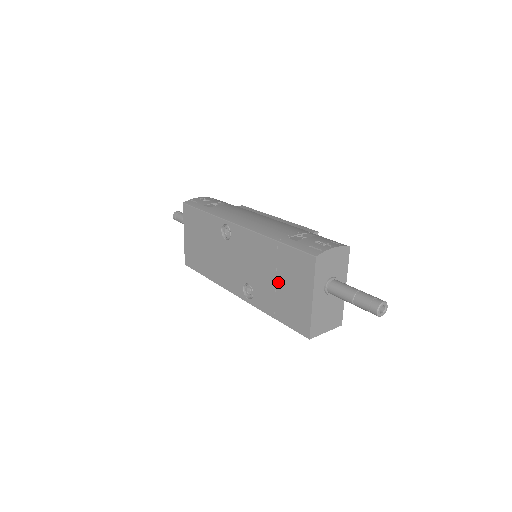
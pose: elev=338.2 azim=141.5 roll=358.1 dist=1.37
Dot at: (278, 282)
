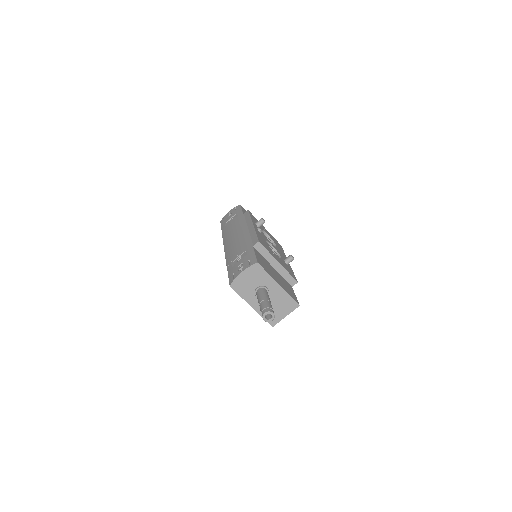
Dot at: occluded
